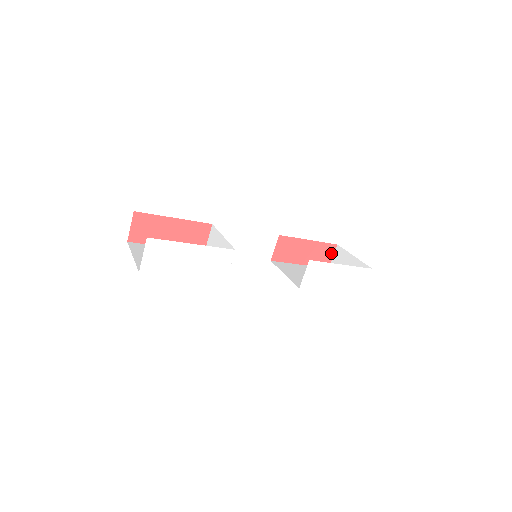
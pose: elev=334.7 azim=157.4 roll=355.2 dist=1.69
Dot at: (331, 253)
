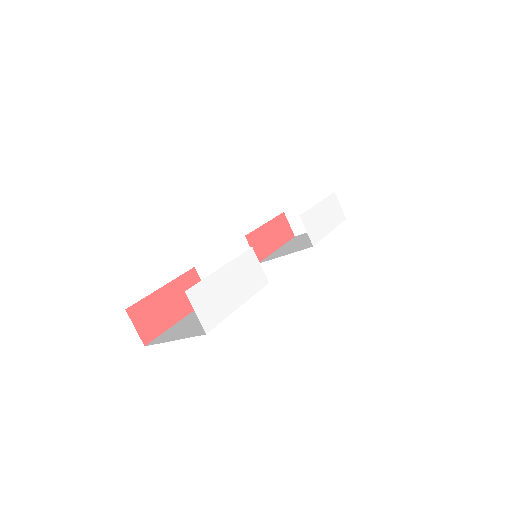
Dot at: (286, 223)
